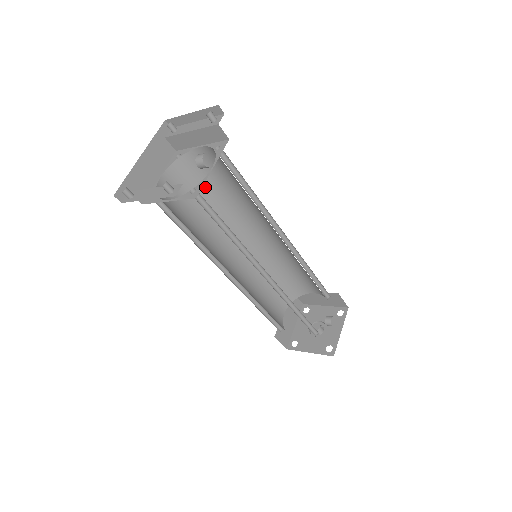
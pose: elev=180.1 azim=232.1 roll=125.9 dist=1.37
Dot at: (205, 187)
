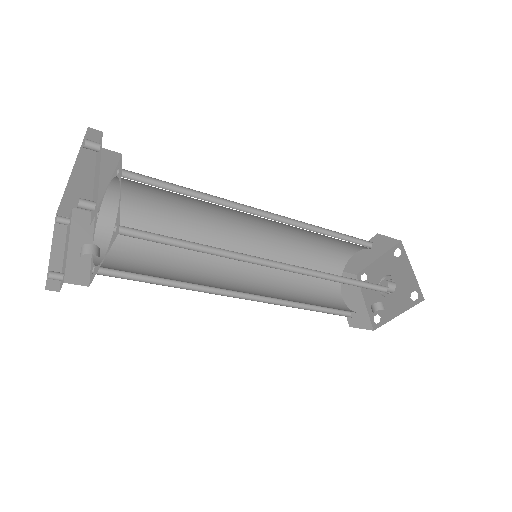
Dot at: occluded
